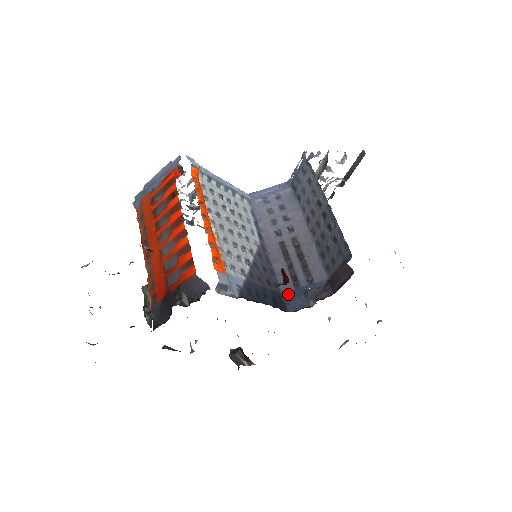
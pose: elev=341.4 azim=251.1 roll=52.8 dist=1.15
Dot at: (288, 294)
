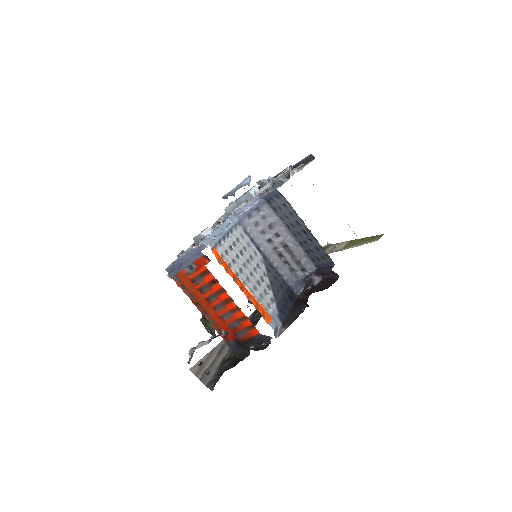
Dot at: (293, 284)
